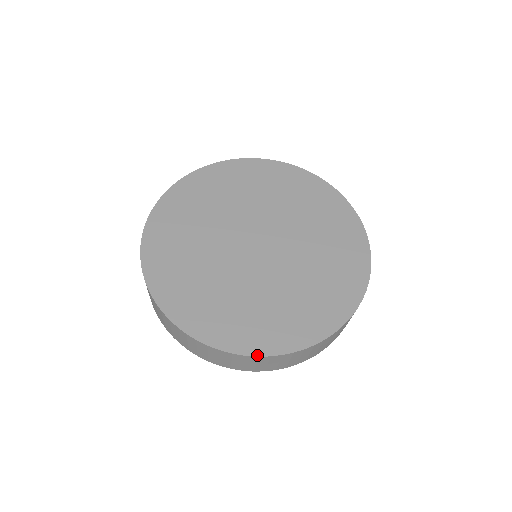
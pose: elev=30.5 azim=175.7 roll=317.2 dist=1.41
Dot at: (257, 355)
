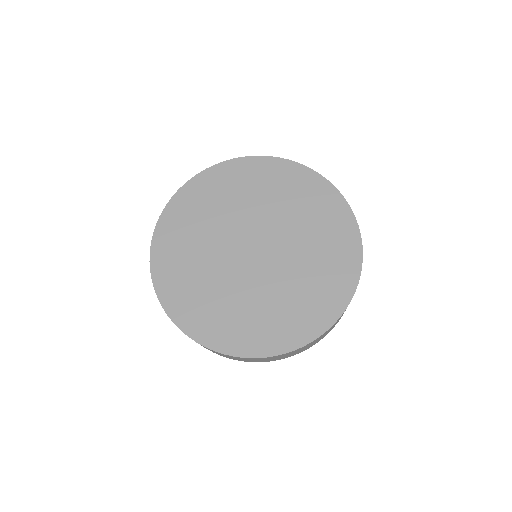
Dot at: (290, 351)
